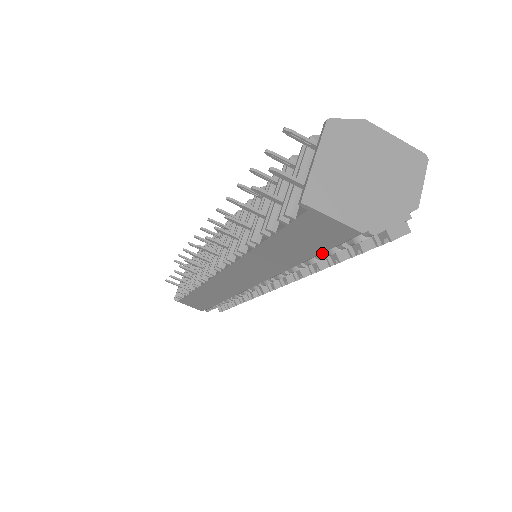
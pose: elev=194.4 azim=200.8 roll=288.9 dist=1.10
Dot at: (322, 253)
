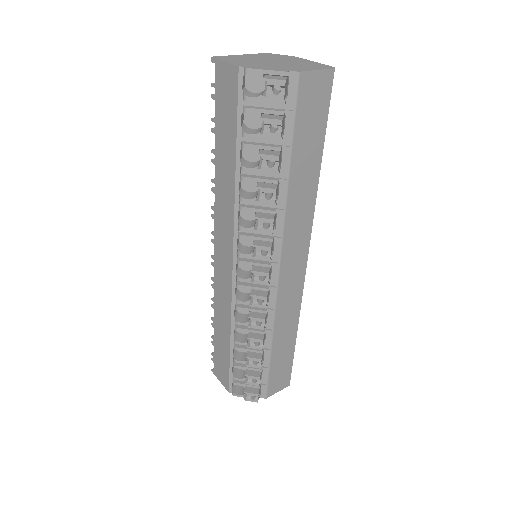
Dot at: (245, 142)
